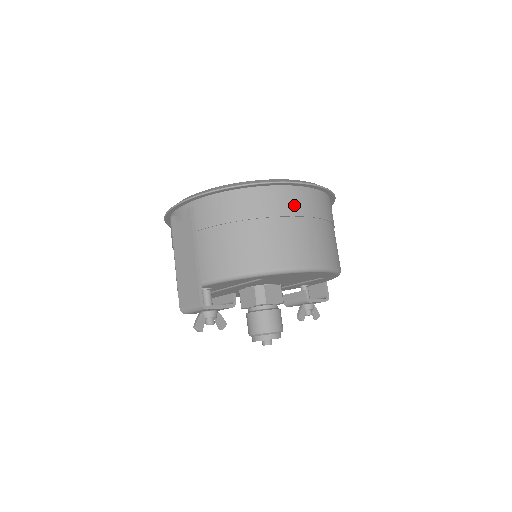
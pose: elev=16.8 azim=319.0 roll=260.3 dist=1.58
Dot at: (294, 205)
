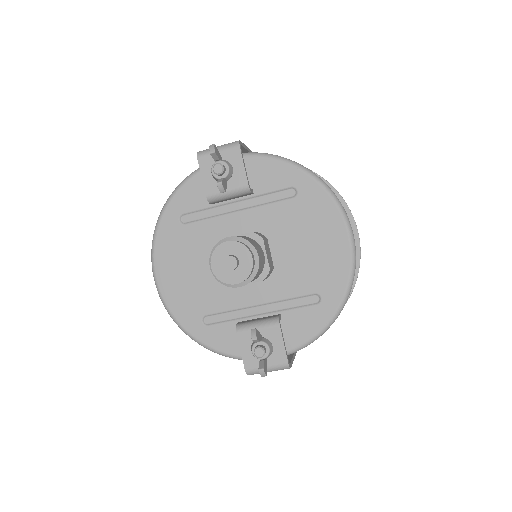
Dot at: occluded
